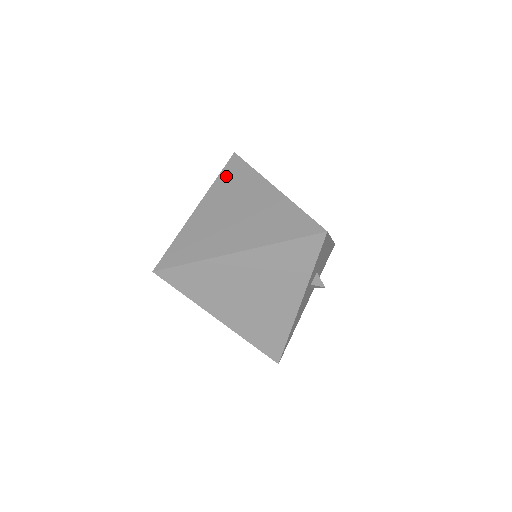
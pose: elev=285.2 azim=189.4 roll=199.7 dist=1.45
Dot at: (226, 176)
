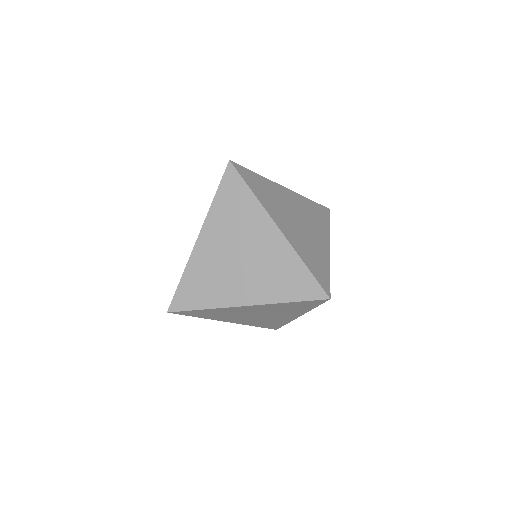
Dot at: (224, 198)
